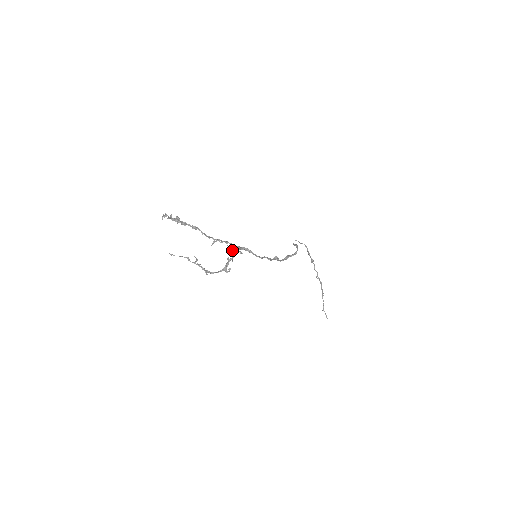
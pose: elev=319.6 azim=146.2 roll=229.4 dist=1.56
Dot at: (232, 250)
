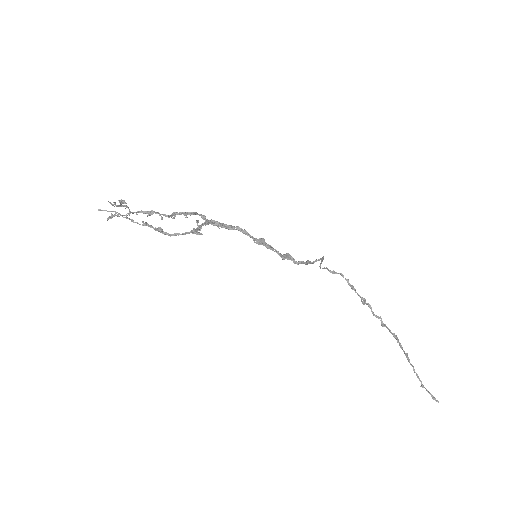
Dot at: occluded
